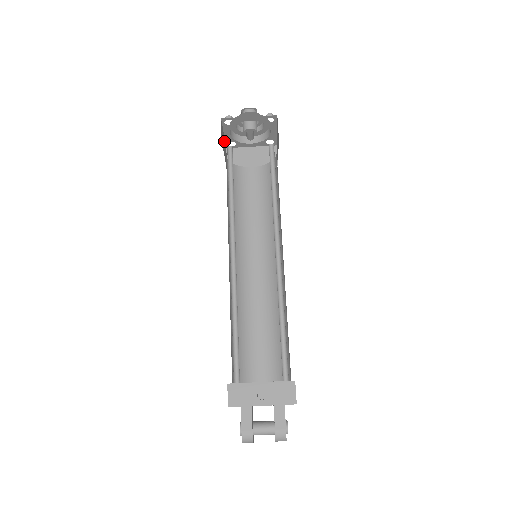
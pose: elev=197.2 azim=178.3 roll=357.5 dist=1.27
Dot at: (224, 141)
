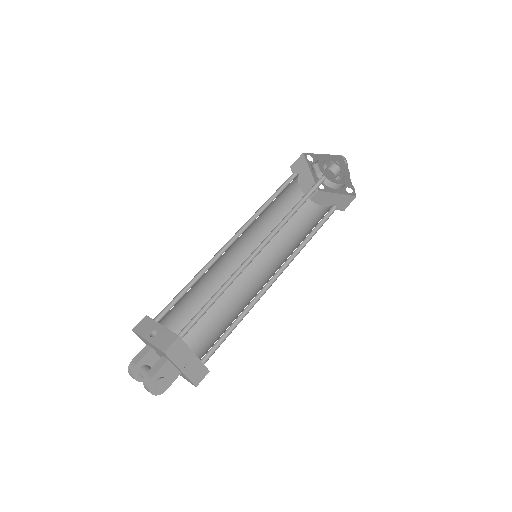
Dot at: (310, 178)
